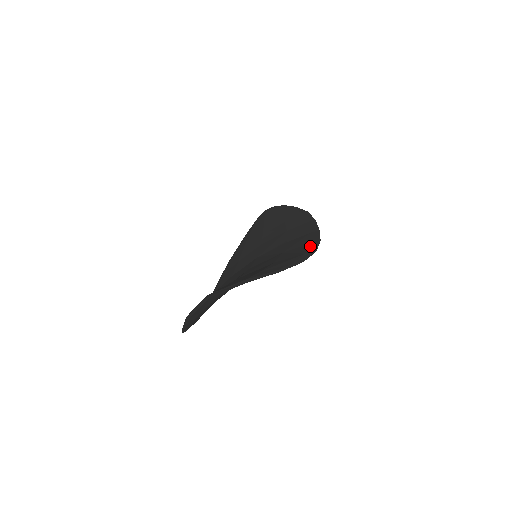
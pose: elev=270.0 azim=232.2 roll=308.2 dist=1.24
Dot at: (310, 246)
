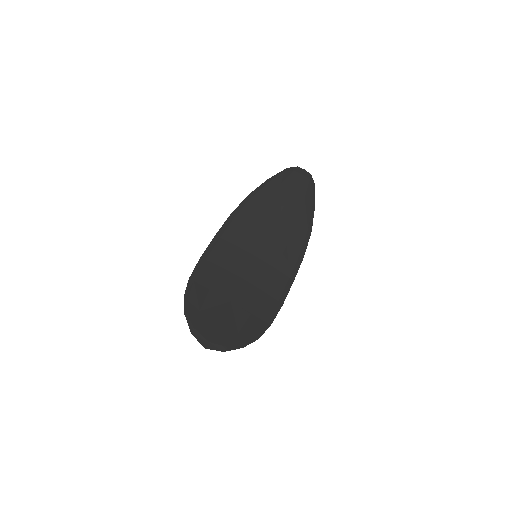
Dot at: (275, 309)
